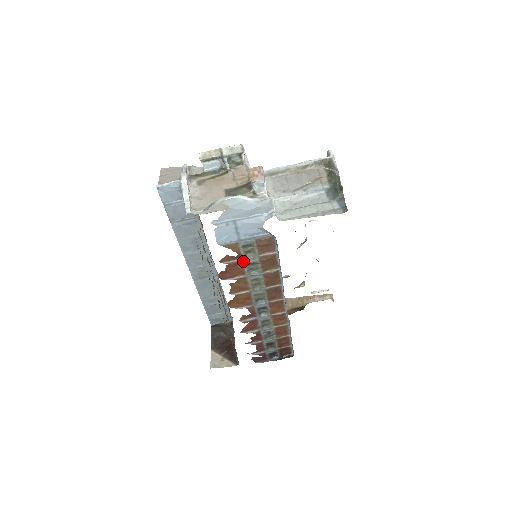
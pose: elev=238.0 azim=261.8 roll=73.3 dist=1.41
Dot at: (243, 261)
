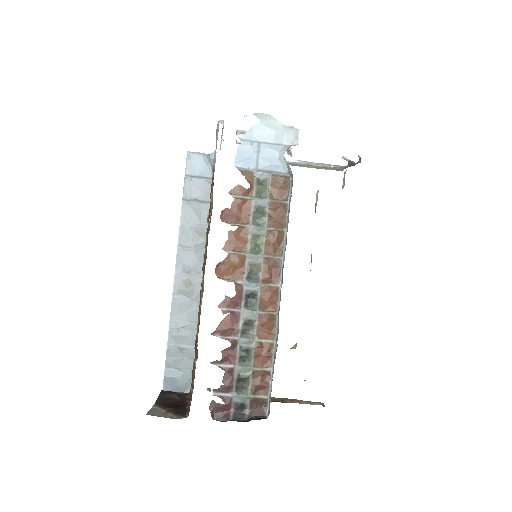
Dot at: (252, 201)
